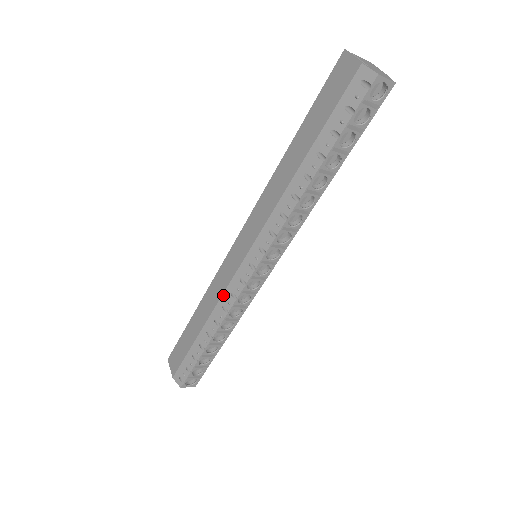
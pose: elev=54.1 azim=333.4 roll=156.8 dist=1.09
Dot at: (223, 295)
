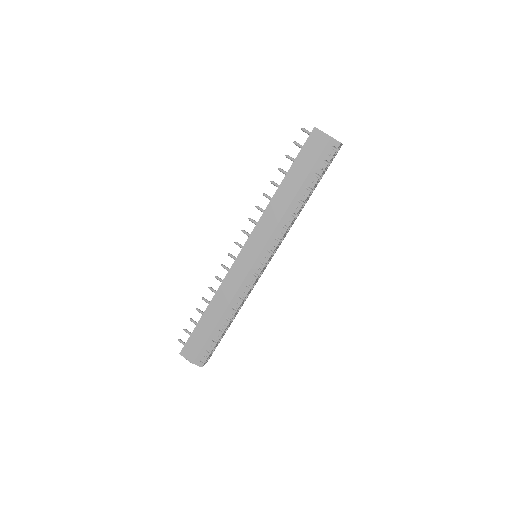
Dot at: (239, 289)
